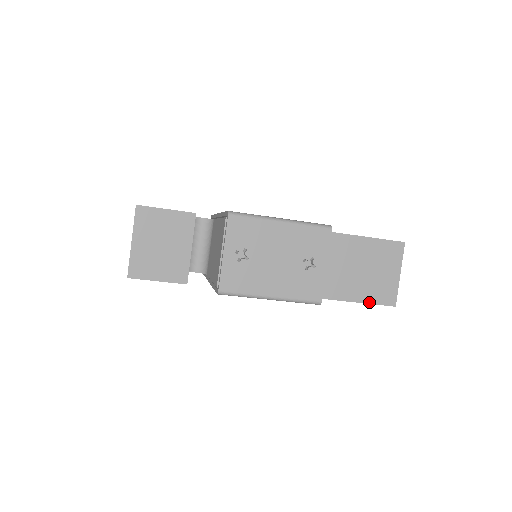
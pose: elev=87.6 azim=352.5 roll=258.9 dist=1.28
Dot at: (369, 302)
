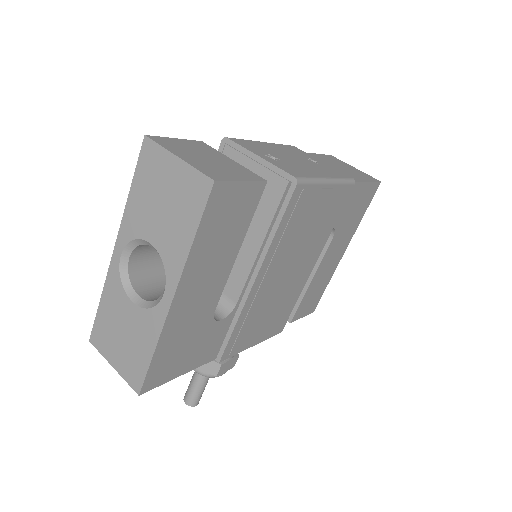
Dot at: (369, 181)
